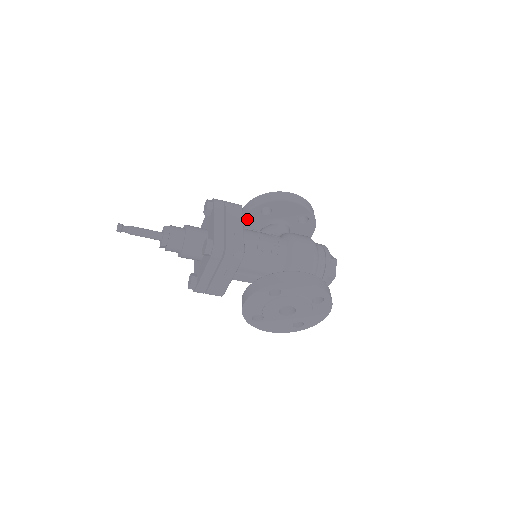
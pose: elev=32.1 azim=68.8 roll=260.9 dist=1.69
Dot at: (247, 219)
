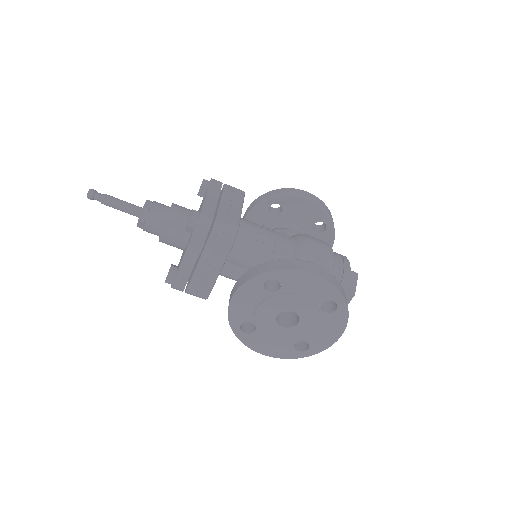
Dot at: (251, 219)
